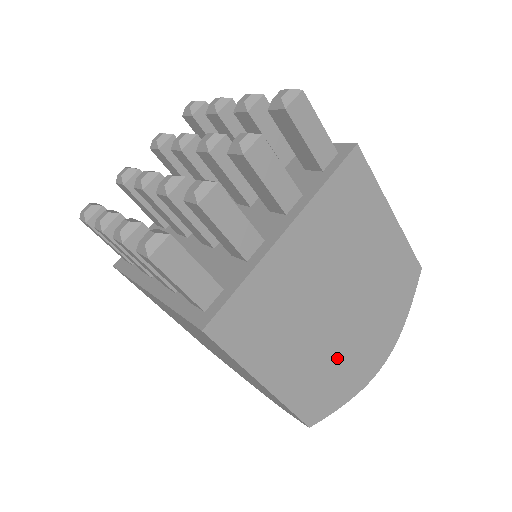
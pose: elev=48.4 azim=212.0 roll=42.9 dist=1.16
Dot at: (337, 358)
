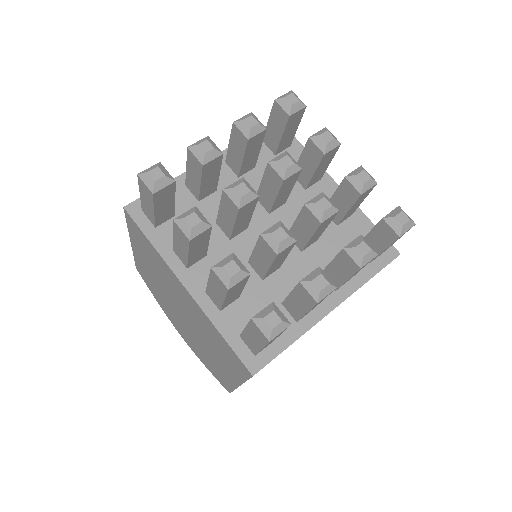
Dot at: occluded
